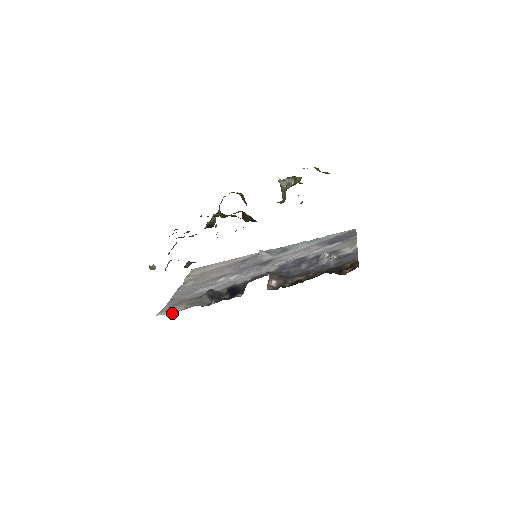
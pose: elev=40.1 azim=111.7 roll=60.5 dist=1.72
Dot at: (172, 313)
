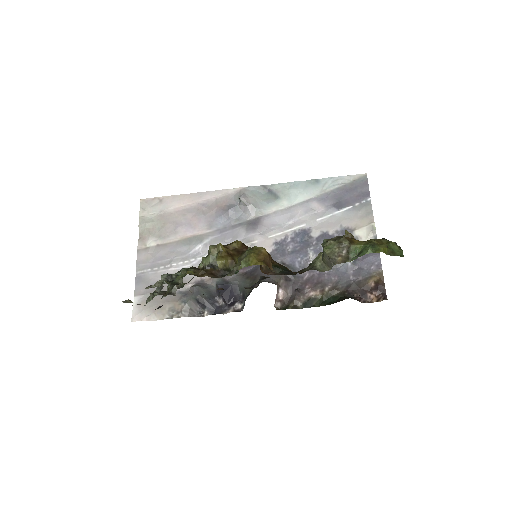
Dot at: (153, 320)
